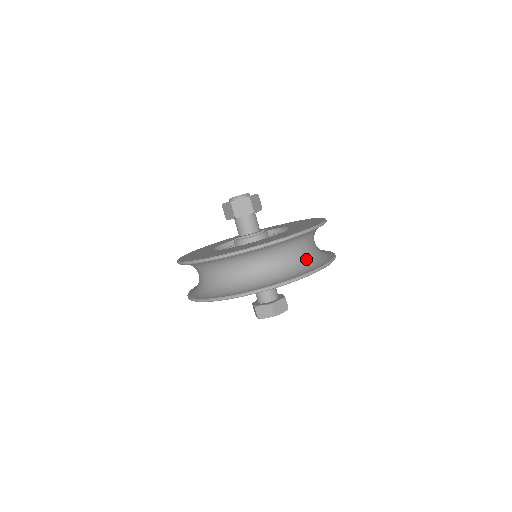
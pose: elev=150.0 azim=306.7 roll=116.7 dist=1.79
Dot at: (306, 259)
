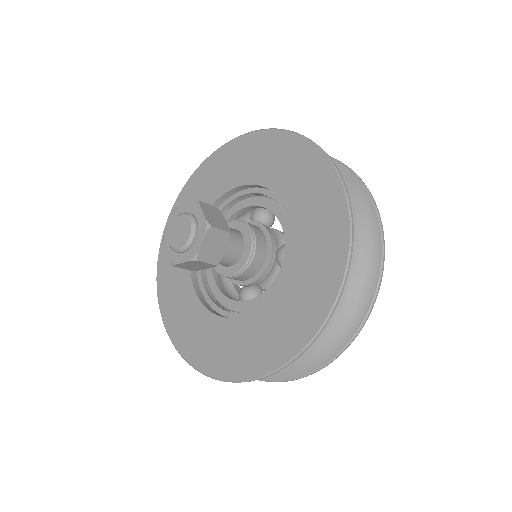
Dot at: occluded
